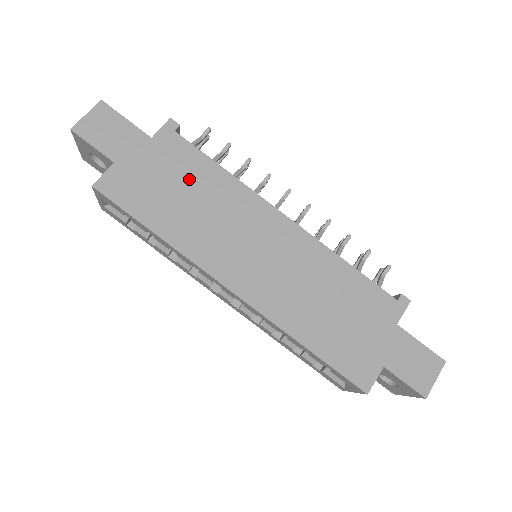
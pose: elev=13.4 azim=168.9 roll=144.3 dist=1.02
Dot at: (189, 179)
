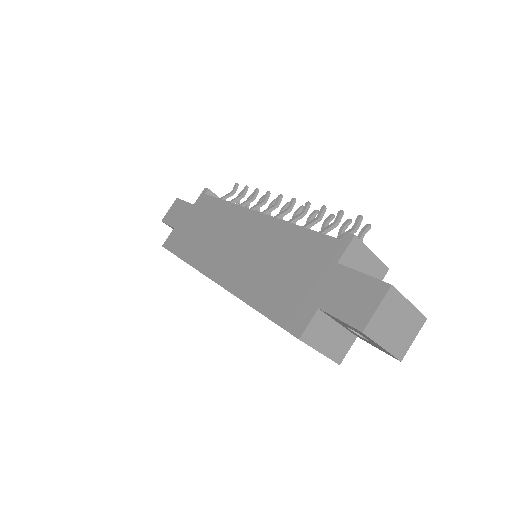
Dot at: (206, 218)
